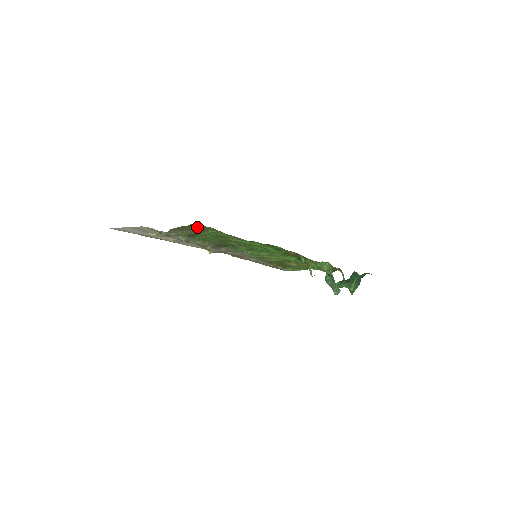
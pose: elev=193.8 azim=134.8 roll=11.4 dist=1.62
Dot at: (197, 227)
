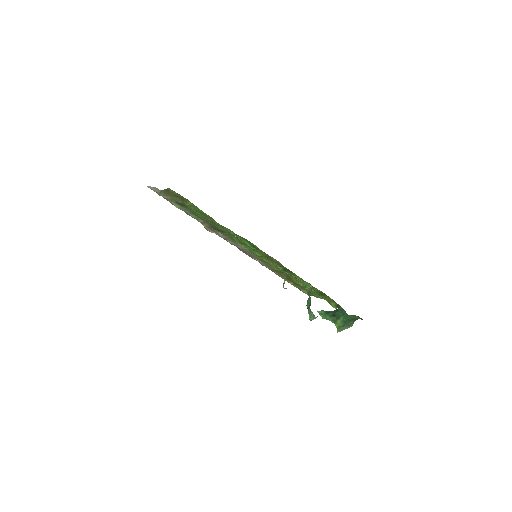
Dot at: (175, 194)
